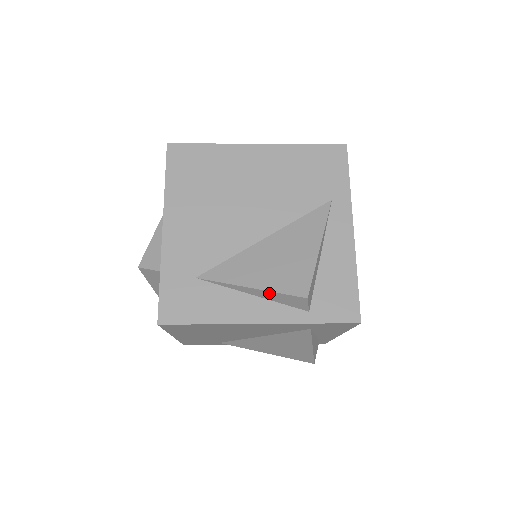
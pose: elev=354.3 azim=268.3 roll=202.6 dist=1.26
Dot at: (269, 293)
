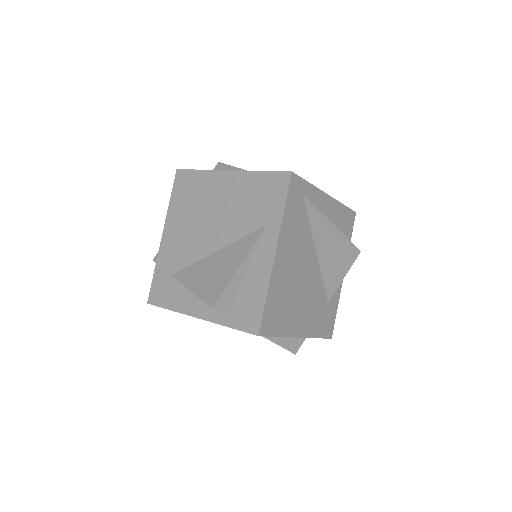
Dot at: (199, 297)
